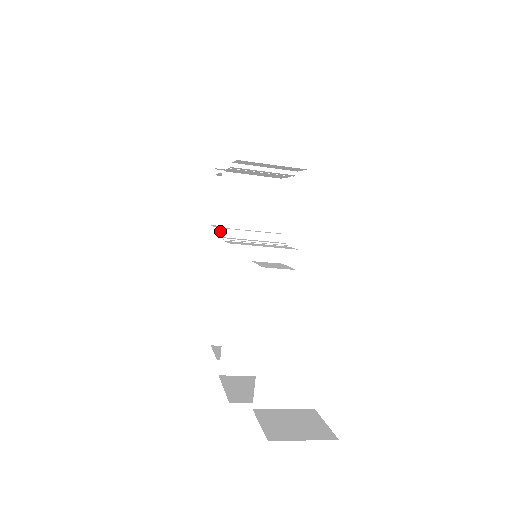
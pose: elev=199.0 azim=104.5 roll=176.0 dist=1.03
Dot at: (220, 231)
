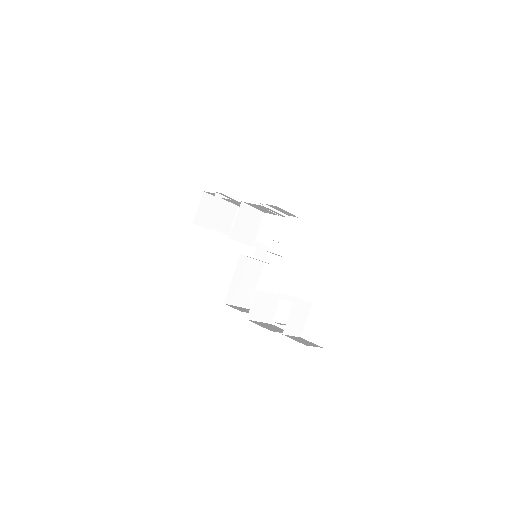
Dot at: (231, 236)
